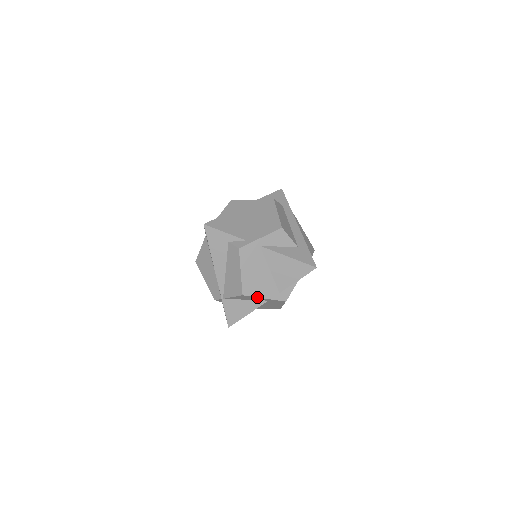
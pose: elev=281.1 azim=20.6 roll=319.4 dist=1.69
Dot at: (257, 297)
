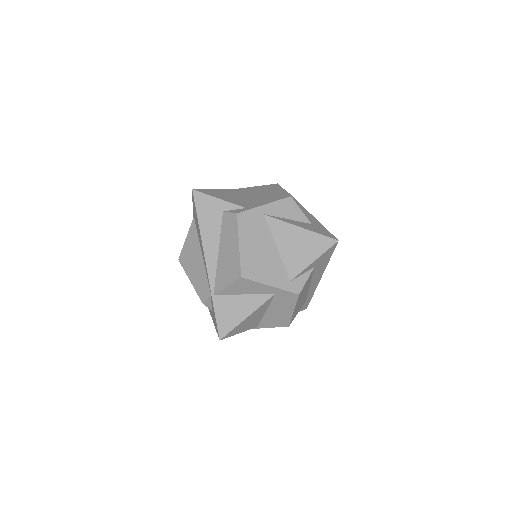
Dot at: (260, 283)
